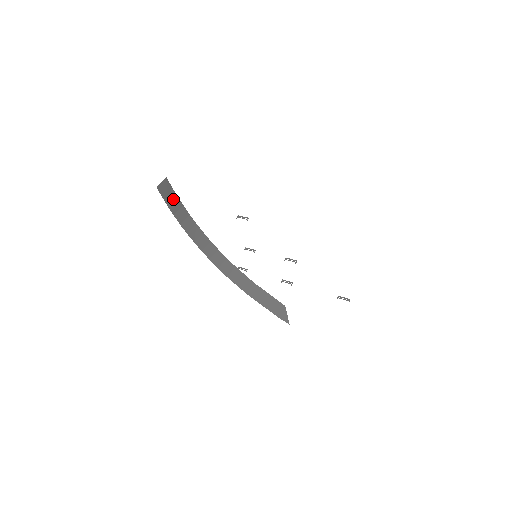
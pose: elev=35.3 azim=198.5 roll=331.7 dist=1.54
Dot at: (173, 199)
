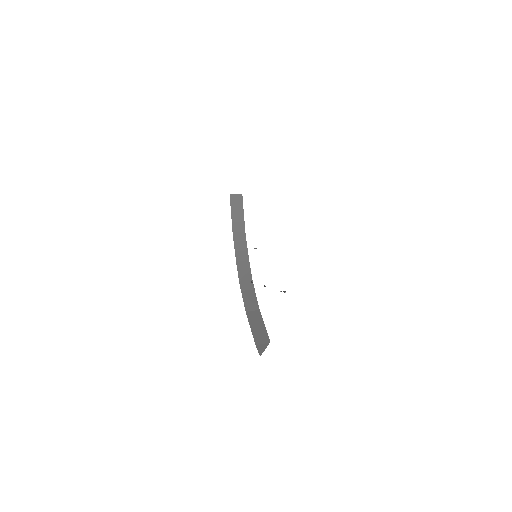
Dot at: (239, 212)
